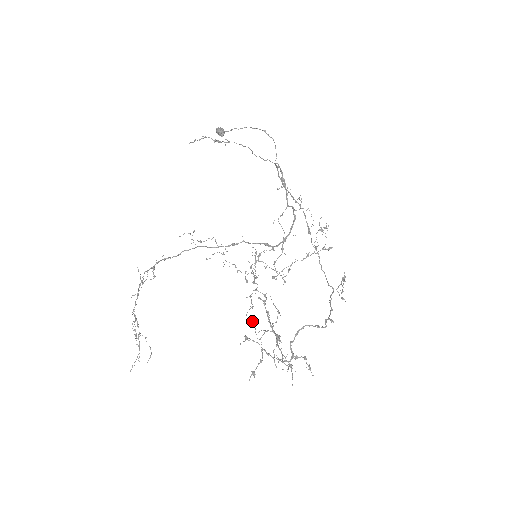
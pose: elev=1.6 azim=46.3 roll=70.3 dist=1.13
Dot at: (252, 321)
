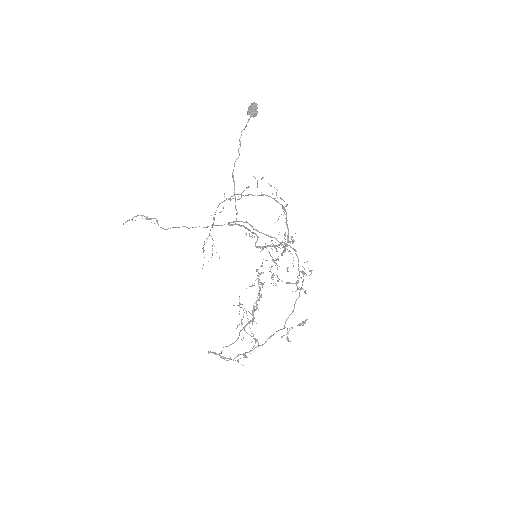
Dot at: occluded
